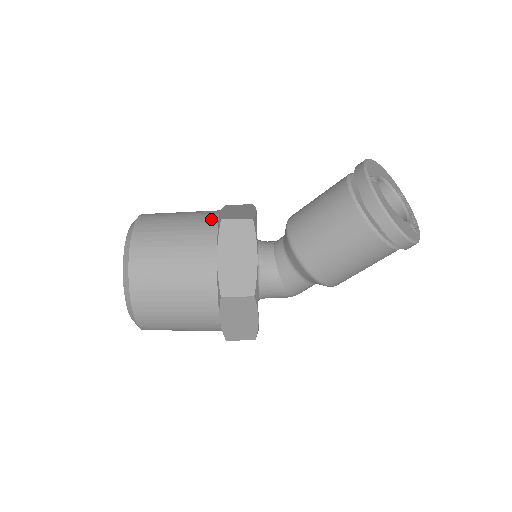
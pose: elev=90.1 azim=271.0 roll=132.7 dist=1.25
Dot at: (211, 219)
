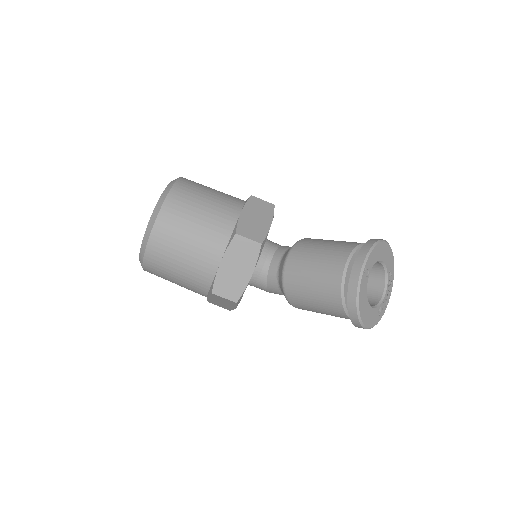
Dot at: (229, 222)
